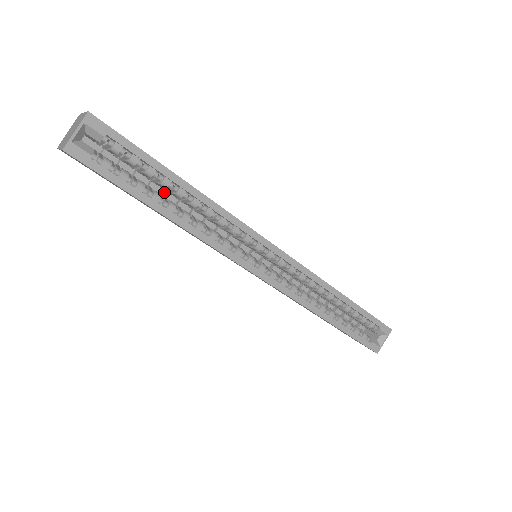
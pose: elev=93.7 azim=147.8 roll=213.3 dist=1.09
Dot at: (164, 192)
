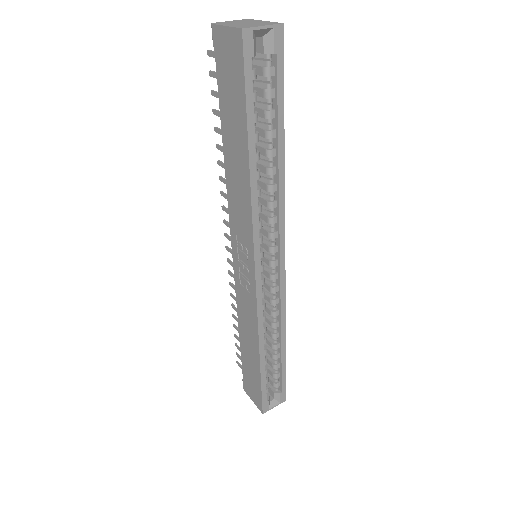
Dot at: occluded
